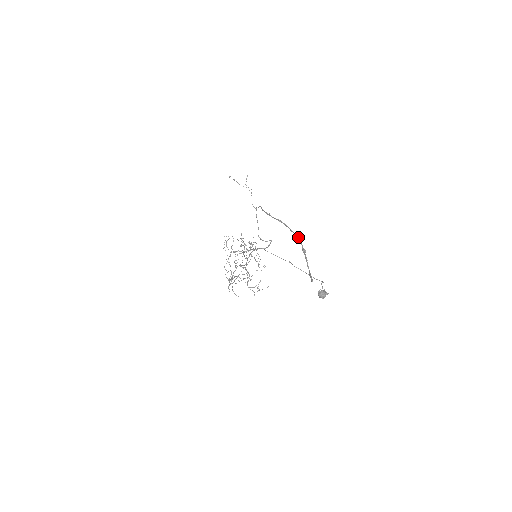
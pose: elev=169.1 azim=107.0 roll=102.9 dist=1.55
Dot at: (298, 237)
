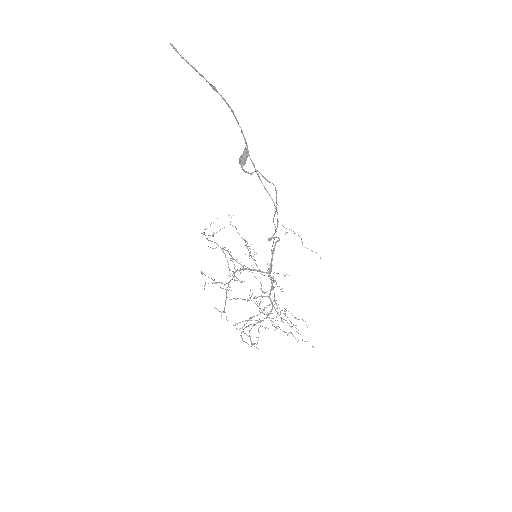
Dot at: (229, 106)
